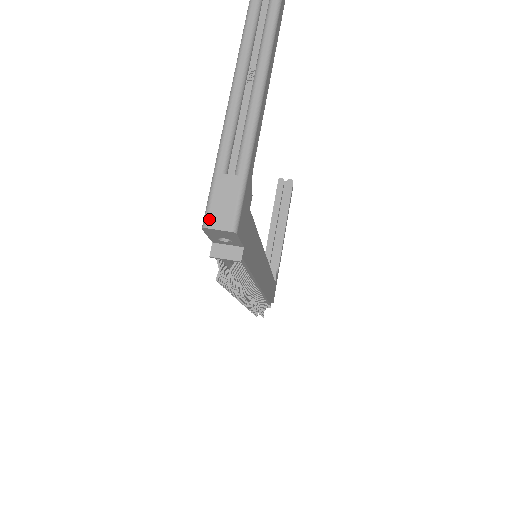
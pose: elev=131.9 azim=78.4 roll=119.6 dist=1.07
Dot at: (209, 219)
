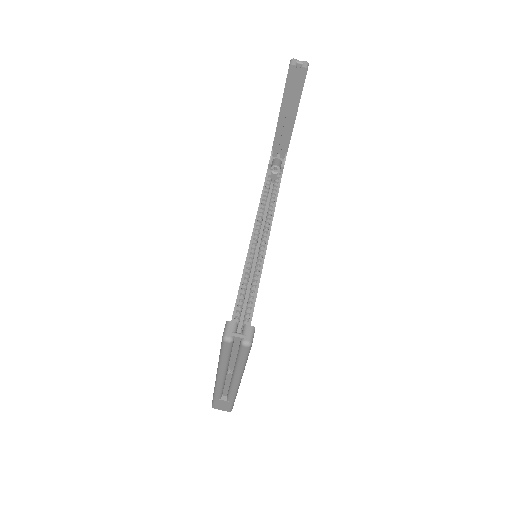
Dot at: (215, 407)
